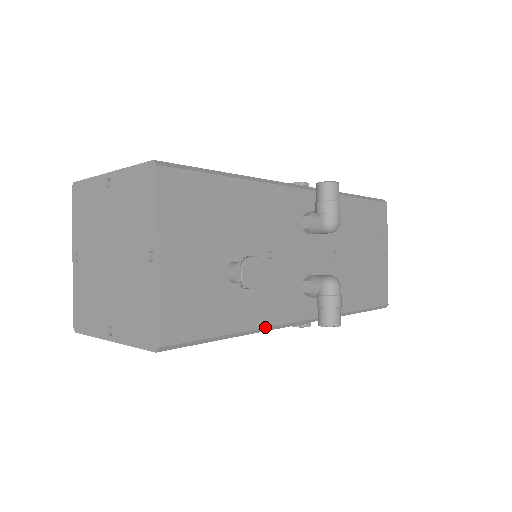
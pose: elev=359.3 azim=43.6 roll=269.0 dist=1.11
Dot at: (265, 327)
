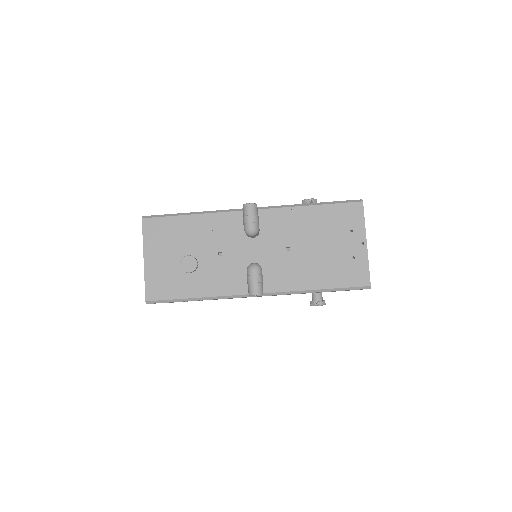
Dot at: (218, 296)
